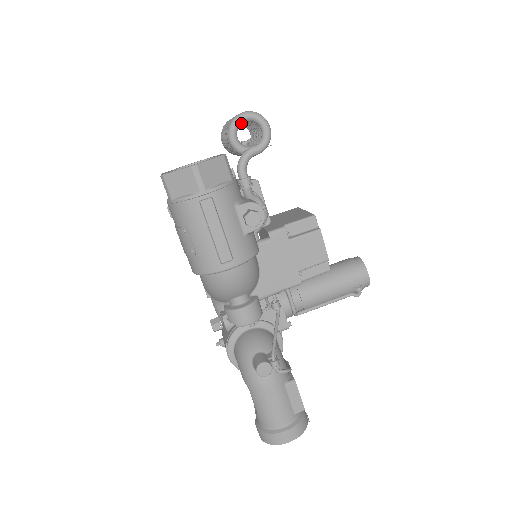
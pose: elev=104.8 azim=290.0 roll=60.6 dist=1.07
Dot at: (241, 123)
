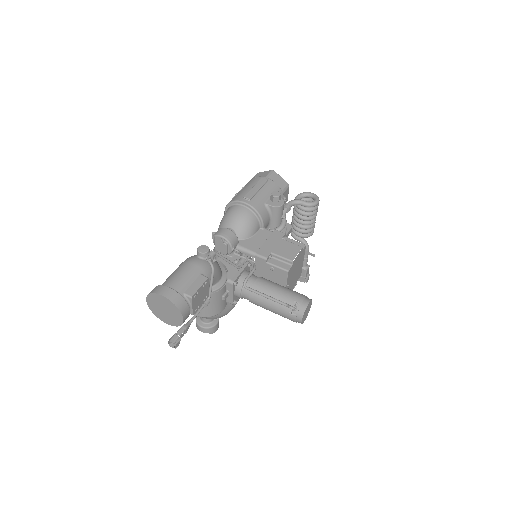
Dot at: (307, 195)
